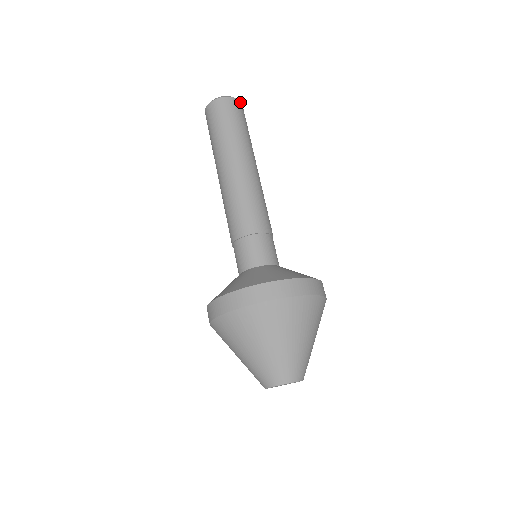
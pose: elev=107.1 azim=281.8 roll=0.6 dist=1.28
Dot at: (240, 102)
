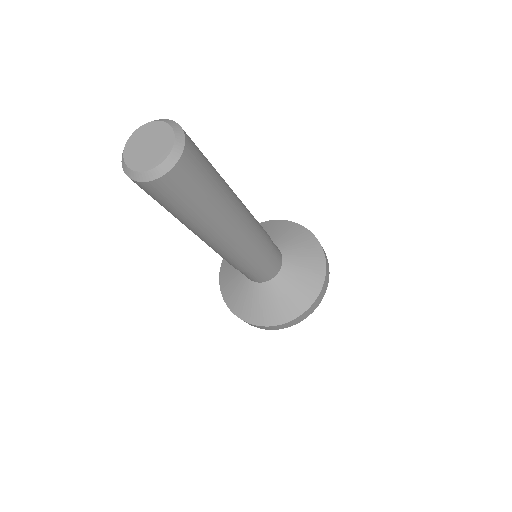
Dot at: (183, 155)
